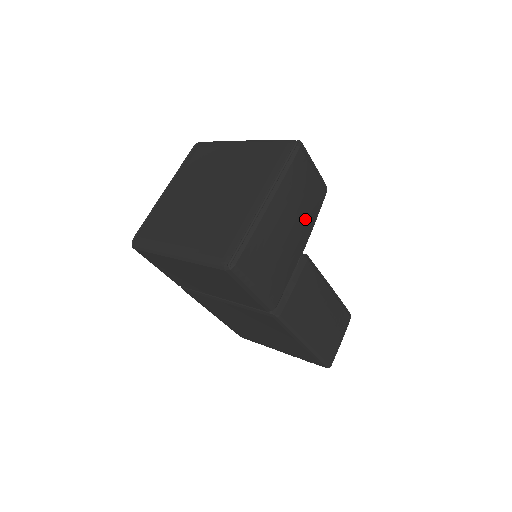
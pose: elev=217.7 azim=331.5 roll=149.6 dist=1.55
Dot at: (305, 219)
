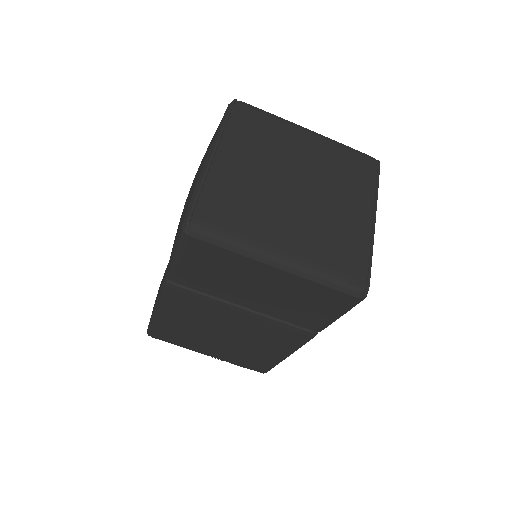
Dot at: occluded
